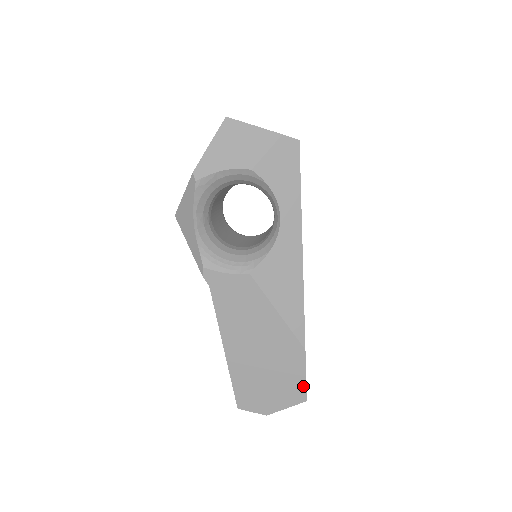
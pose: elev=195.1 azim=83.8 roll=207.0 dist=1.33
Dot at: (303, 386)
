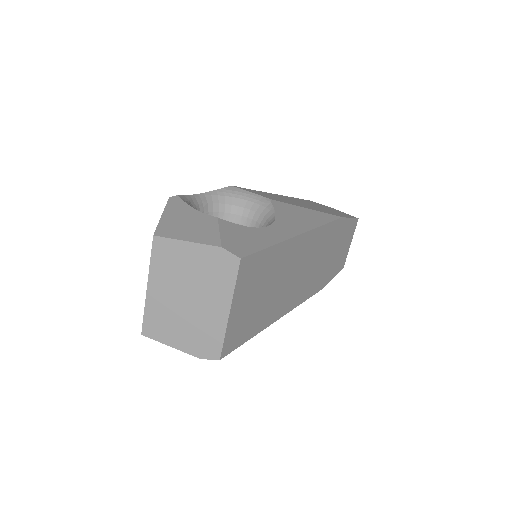
Dot at: occluded
